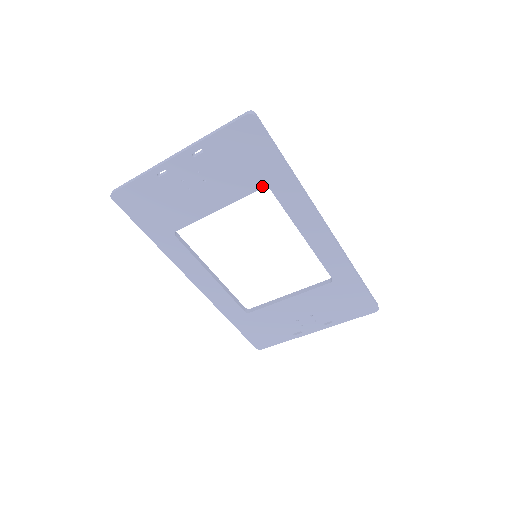
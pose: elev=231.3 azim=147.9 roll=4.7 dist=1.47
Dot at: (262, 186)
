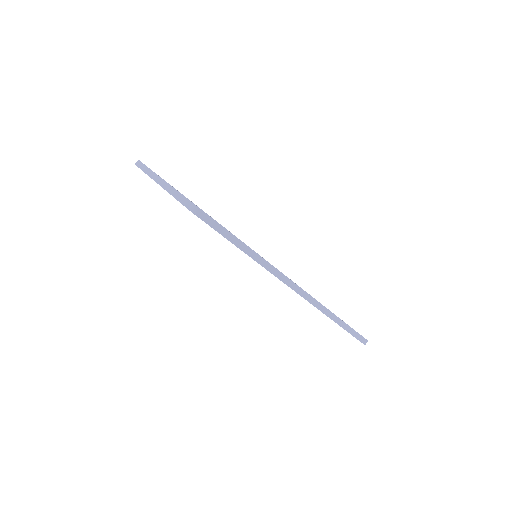
Dot at: occluded
